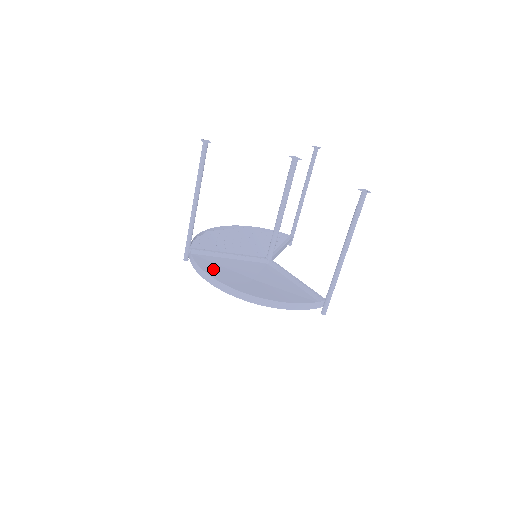
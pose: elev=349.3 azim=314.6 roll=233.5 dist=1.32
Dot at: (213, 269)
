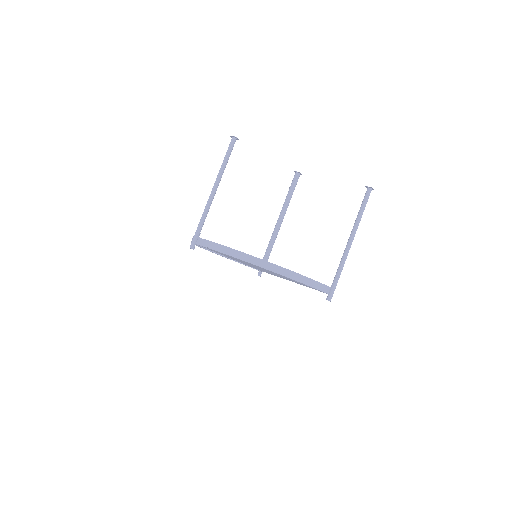
Dot at: occluded
